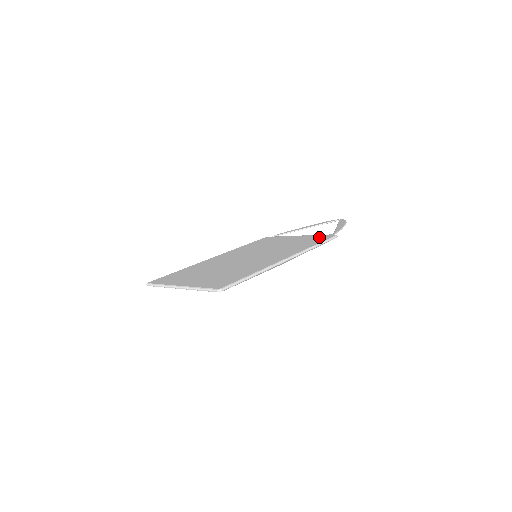
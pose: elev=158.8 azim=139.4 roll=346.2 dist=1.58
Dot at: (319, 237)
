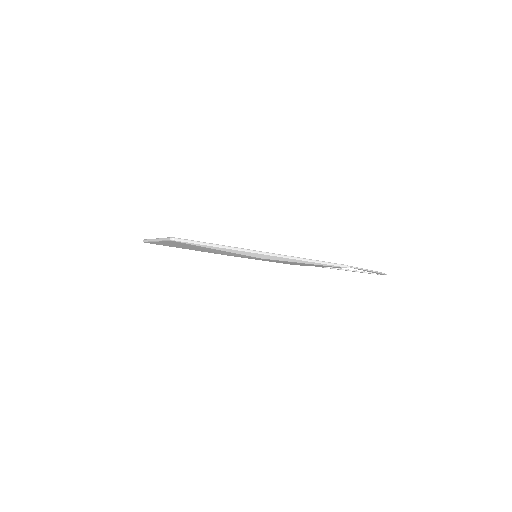
Dot at: occluded
